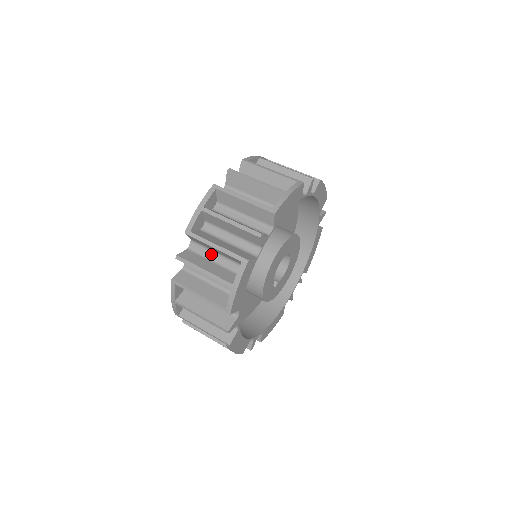
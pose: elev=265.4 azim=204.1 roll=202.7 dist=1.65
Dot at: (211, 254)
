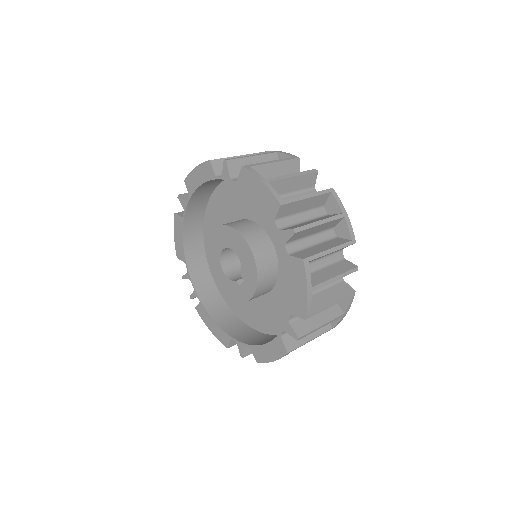
Dot at: (297, 219)
